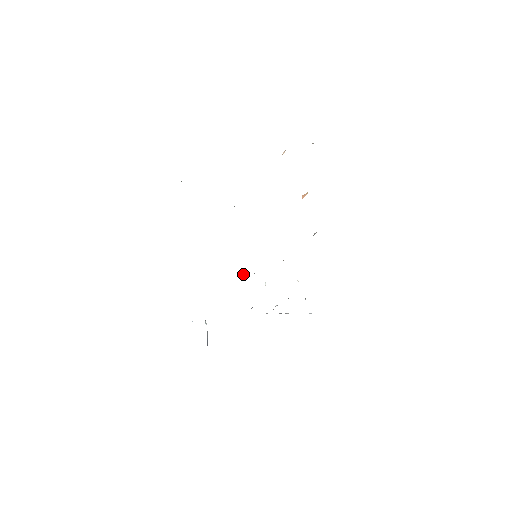
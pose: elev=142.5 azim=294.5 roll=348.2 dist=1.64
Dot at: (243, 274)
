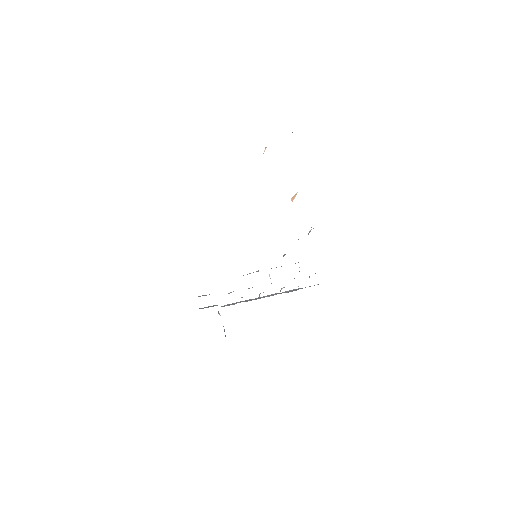
Dot at: (247, 274)
